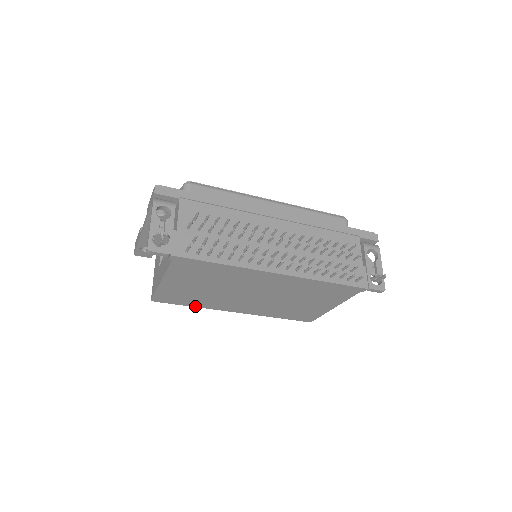
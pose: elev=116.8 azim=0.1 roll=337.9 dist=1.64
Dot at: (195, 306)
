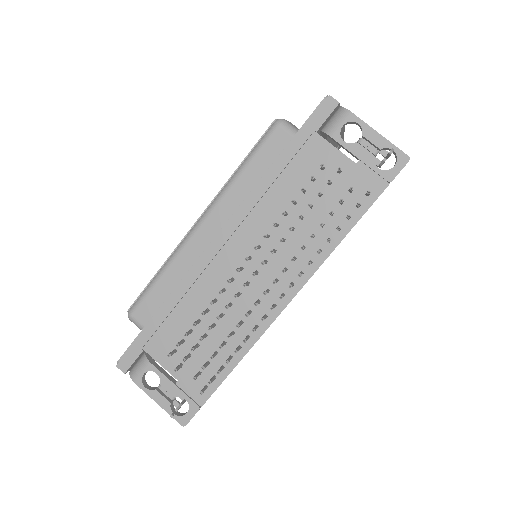
Dot at: occluded
